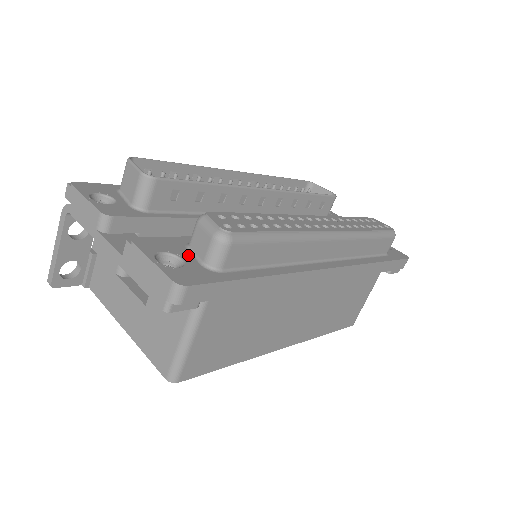
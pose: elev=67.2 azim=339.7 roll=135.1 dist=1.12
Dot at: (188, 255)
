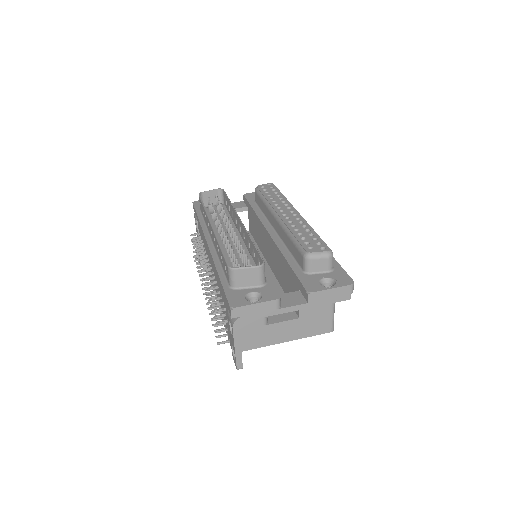
Dot at: (319, 275)
